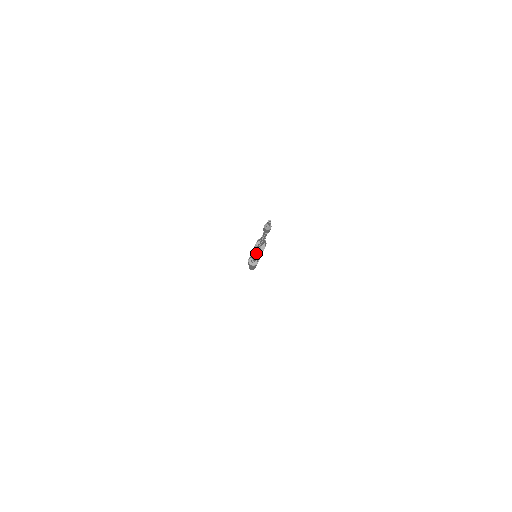
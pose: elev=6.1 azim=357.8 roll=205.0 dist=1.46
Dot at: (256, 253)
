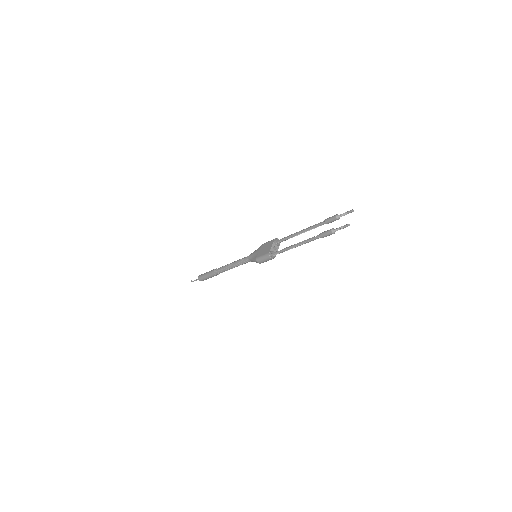
Dot at: (326, 236)
